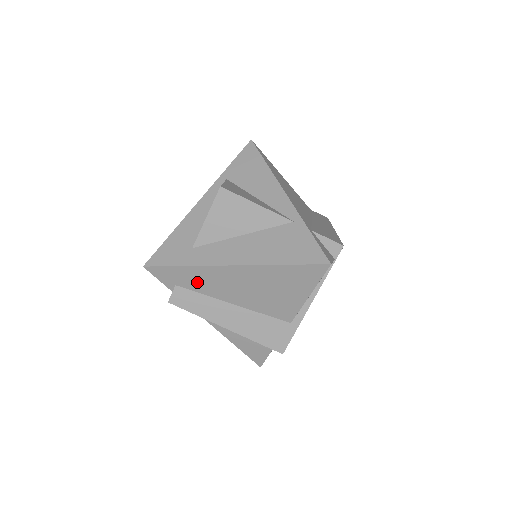
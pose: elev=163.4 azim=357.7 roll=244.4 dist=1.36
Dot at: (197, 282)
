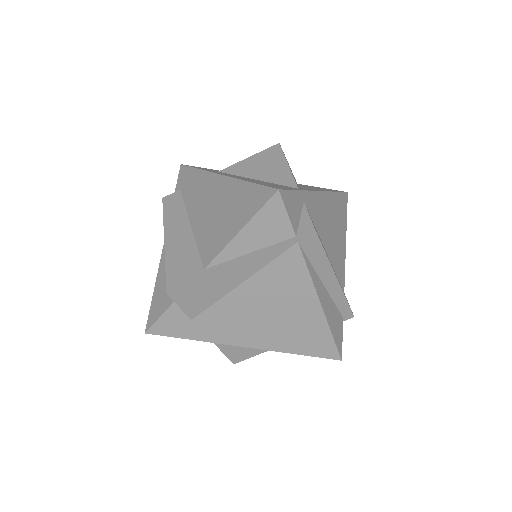
Dot at: (192, 189)
